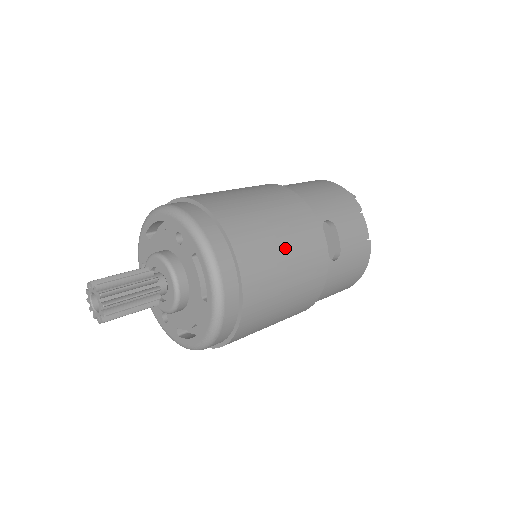
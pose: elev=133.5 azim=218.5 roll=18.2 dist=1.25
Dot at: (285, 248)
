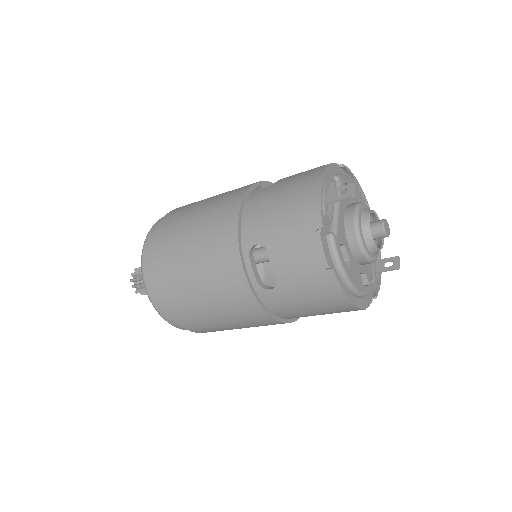
Dot at: (196, 276)
